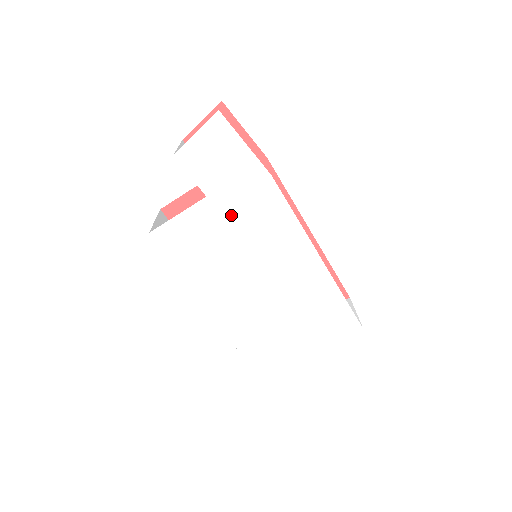
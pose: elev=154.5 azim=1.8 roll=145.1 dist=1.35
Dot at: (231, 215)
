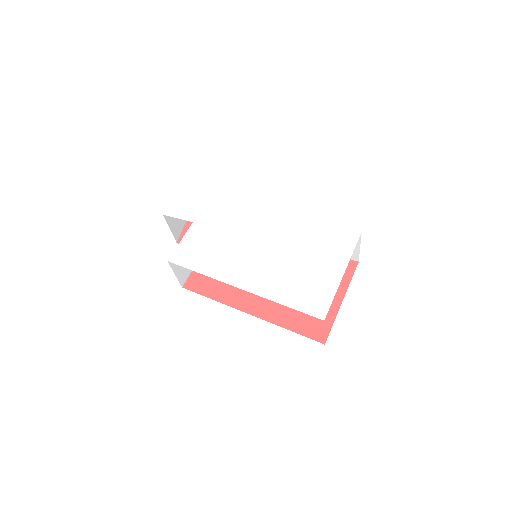
Dot at: (213, 222)
